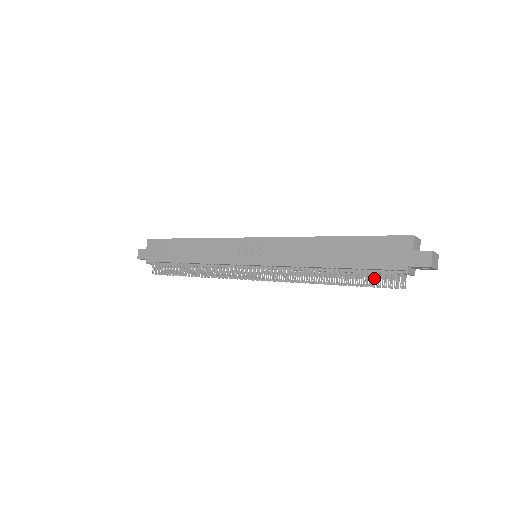
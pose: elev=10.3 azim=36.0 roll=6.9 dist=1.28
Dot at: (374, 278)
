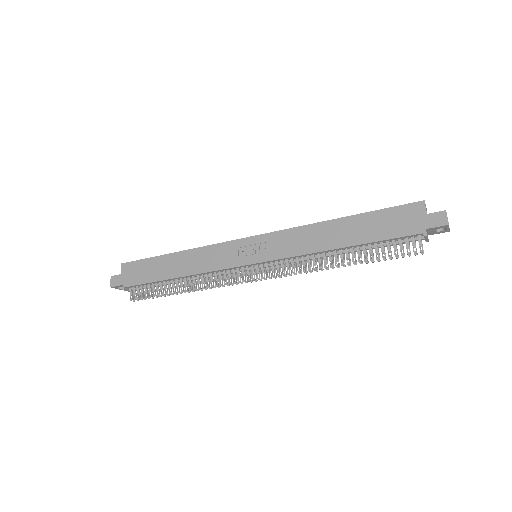
Dot at: (390, 250)
